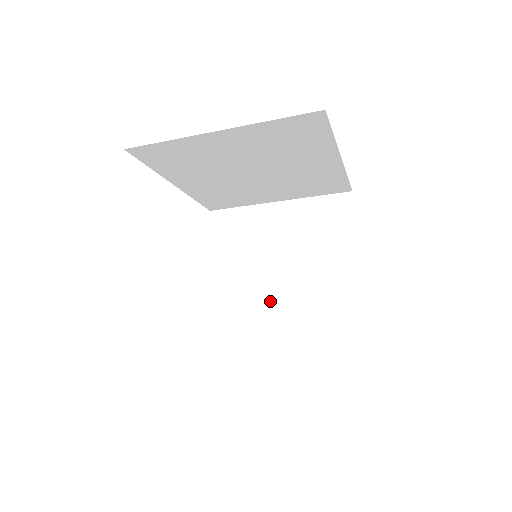
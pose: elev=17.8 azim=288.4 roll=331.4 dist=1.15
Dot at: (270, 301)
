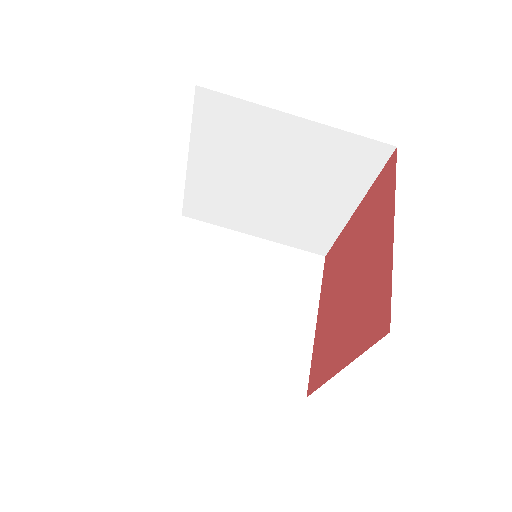
Dot at: (219, 323)
